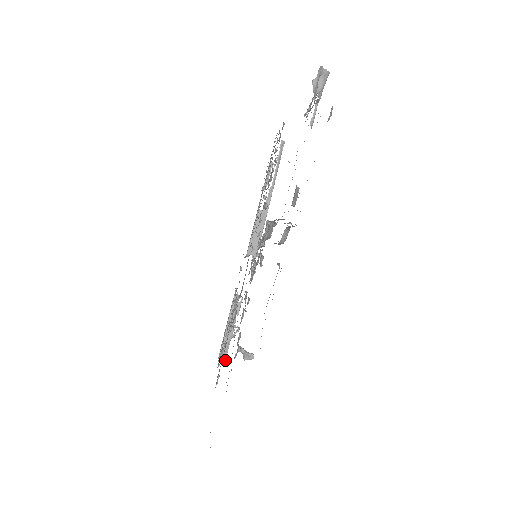
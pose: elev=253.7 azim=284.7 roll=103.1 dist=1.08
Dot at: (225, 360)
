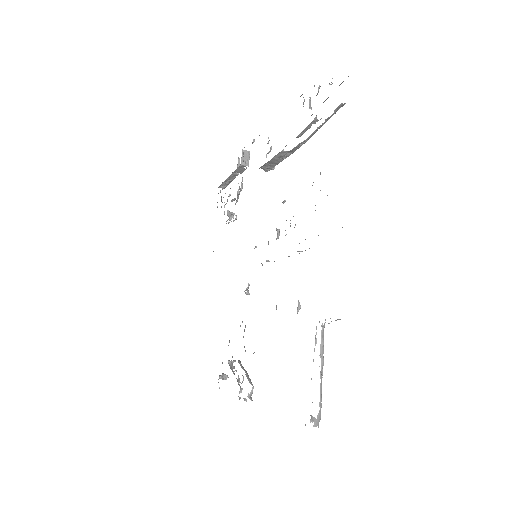
Dot at: occluded
